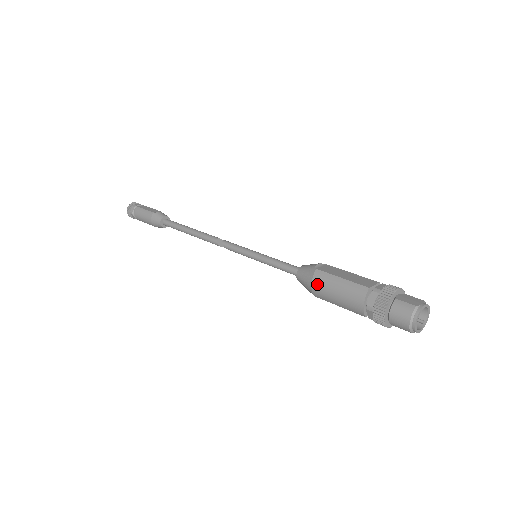
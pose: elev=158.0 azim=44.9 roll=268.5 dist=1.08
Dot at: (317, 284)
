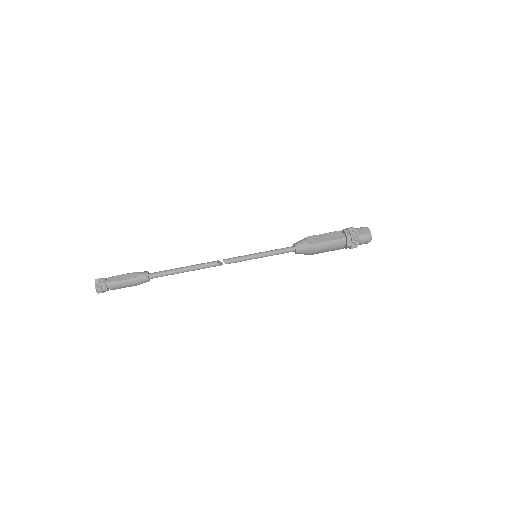
Dot at: (315, 251)
